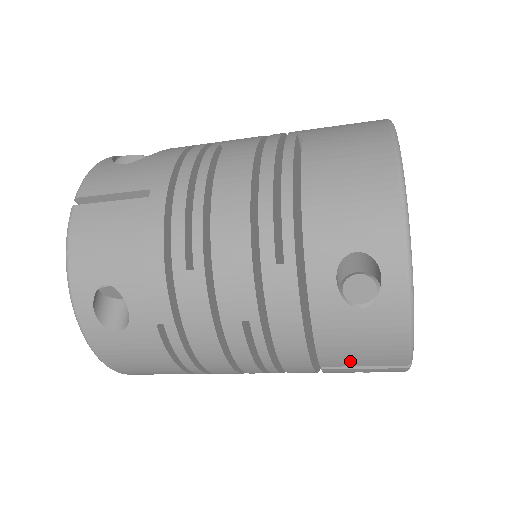
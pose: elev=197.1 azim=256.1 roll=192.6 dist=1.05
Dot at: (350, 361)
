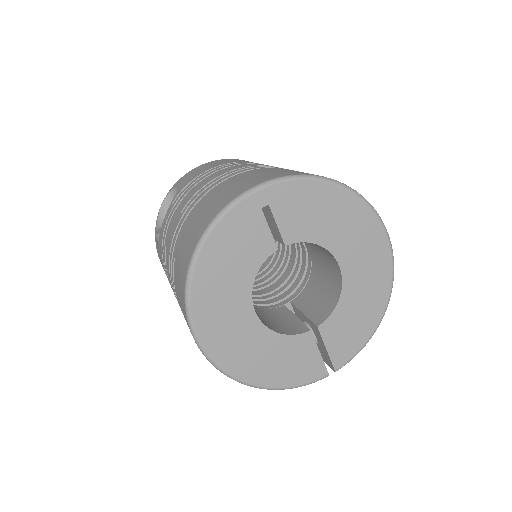
Dot at: occluded
